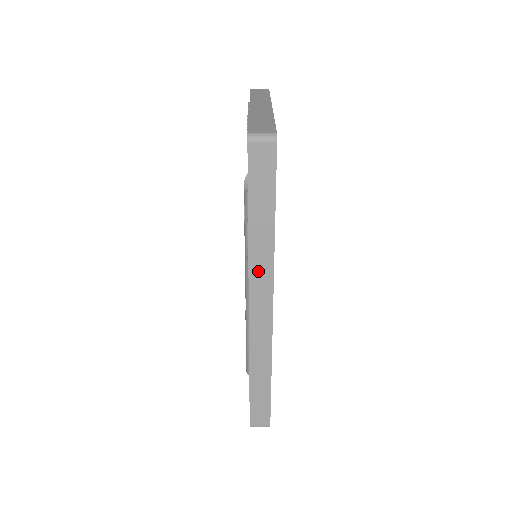
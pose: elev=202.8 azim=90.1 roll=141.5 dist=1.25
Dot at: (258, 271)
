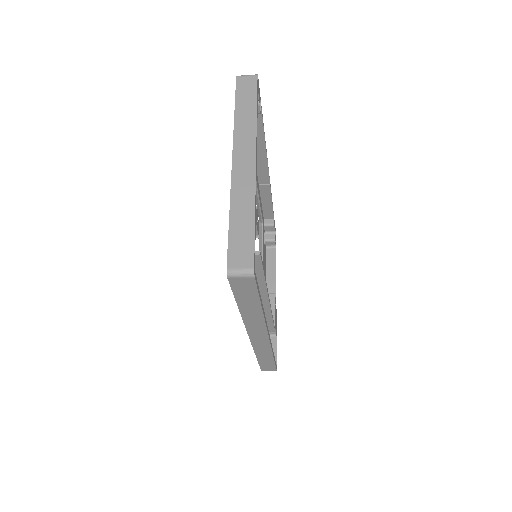
Dot at: (252, 324)
